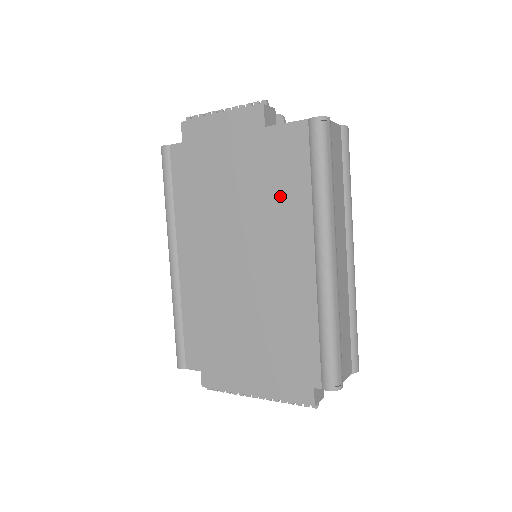
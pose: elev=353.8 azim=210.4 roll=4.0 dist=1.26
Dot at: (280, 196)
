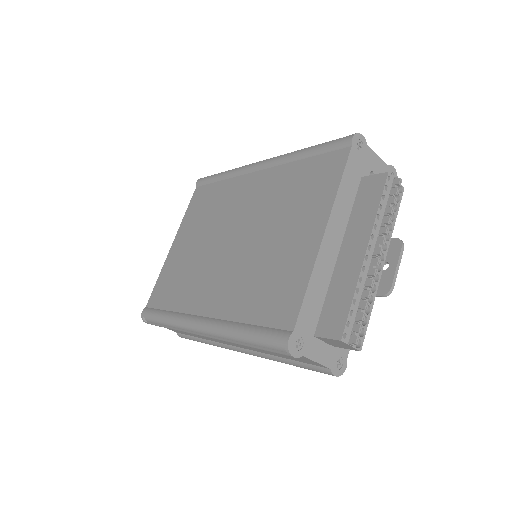
Dot at: (216, 204)
